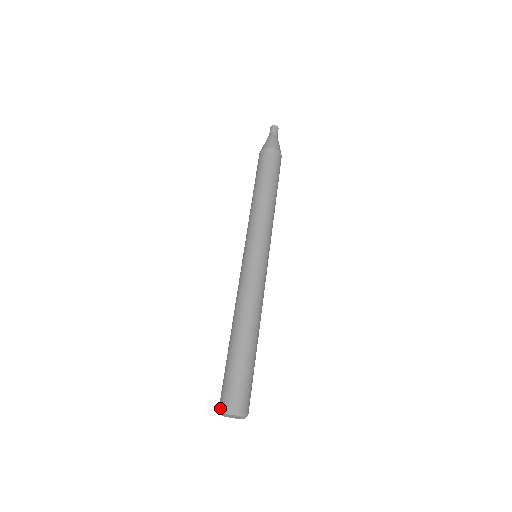
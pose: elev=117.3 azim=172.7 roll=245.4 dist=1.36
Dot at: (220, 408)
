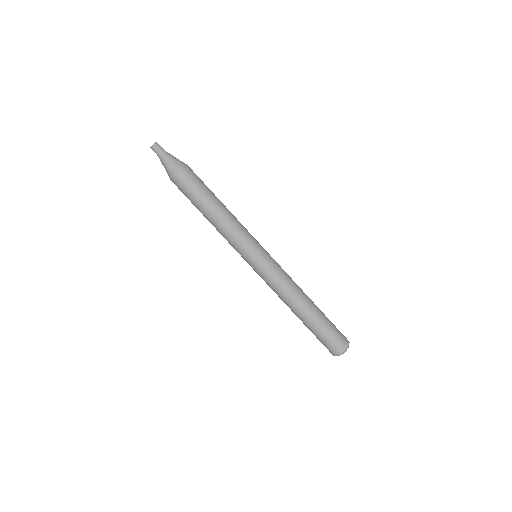
Dot at: occluded
